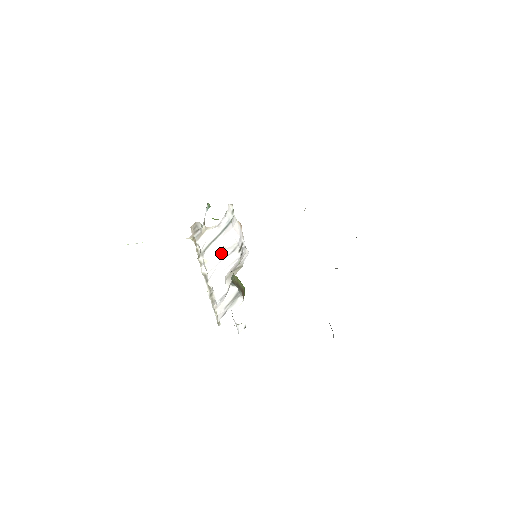
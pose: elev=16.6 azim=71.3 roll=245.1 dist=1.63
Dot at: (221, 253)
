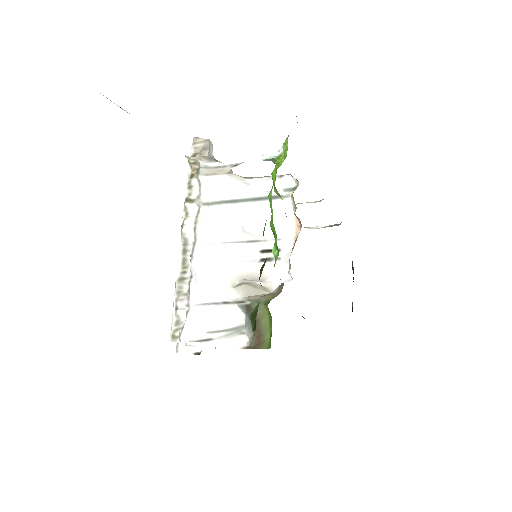
Dot at: (234, 231)
